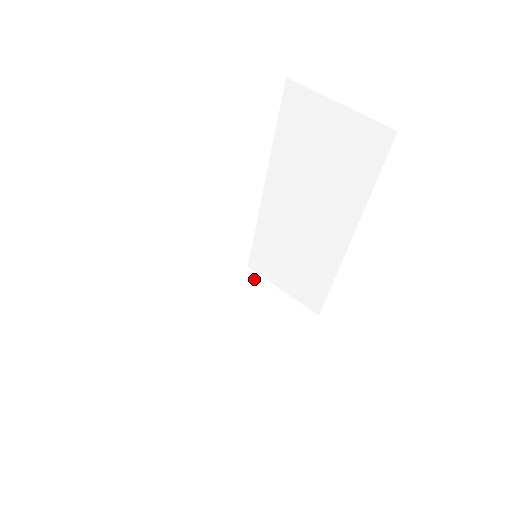
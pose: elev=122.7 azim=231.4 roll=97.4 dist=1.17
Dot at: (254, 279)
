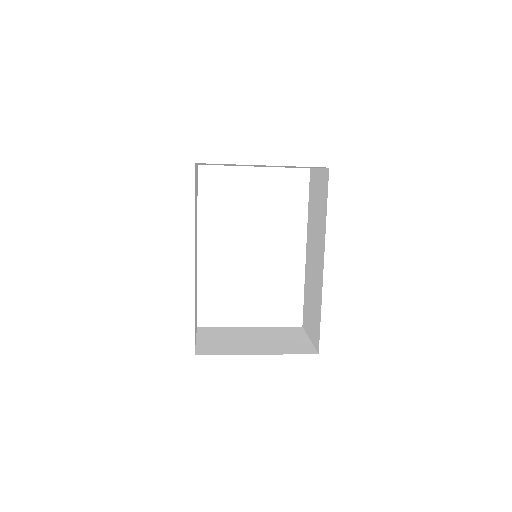
Dot at: (298, 331)
